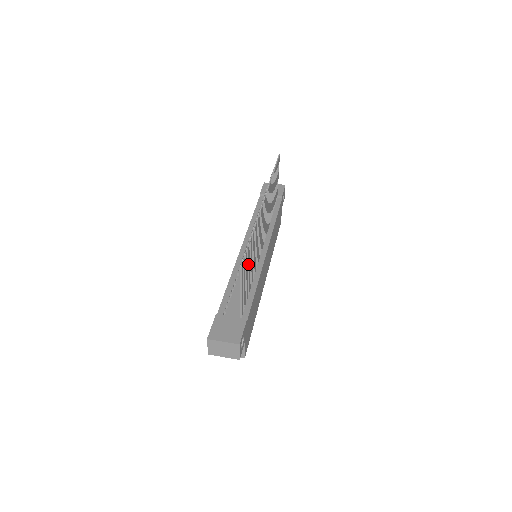
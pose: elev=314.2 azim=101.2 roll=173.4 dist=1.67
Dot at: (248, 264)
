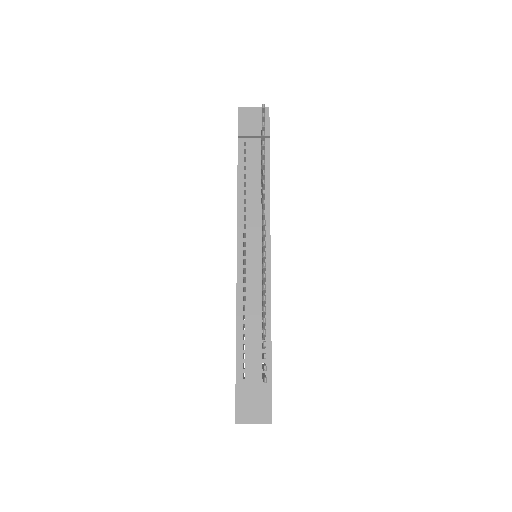
Dot at: occluded
